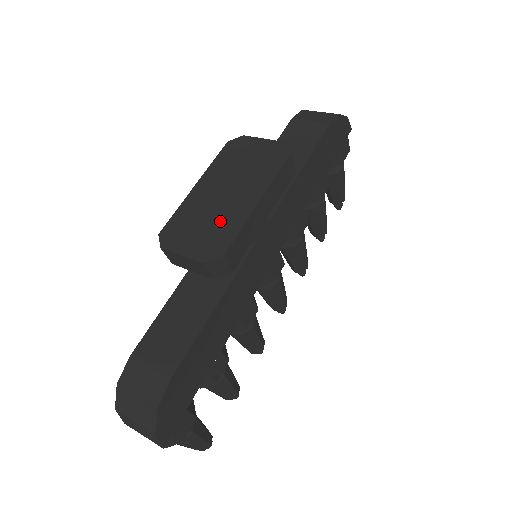
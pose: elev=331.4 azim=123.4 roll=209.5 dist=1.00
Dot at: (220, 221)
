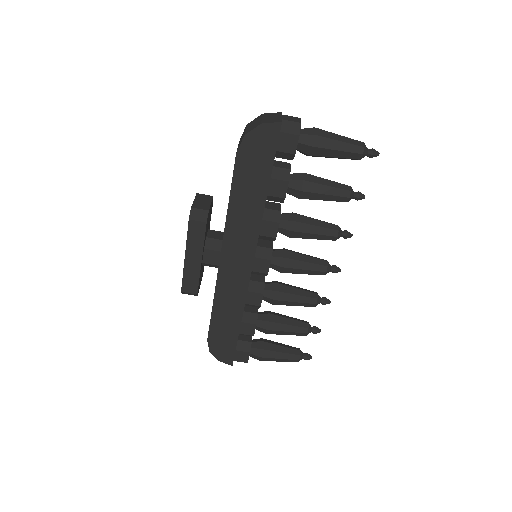
Dot at: occluded
